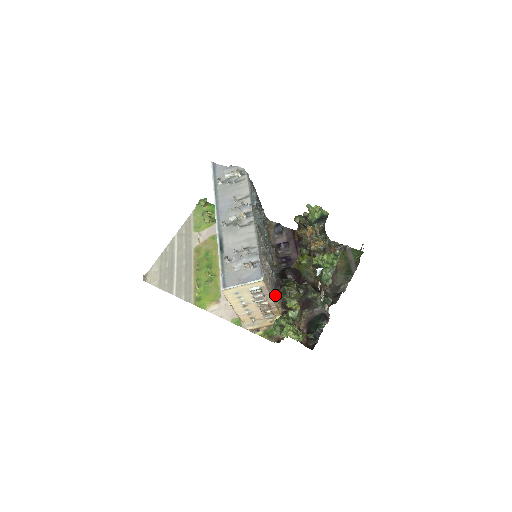
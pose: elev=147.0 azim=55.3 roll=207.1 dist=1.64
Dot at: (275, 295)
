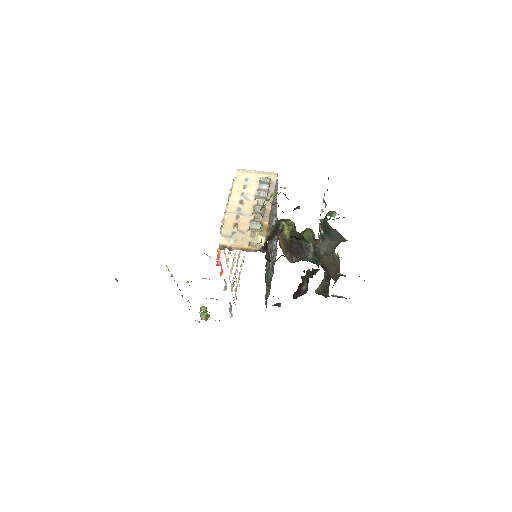
Dot at: occluded
